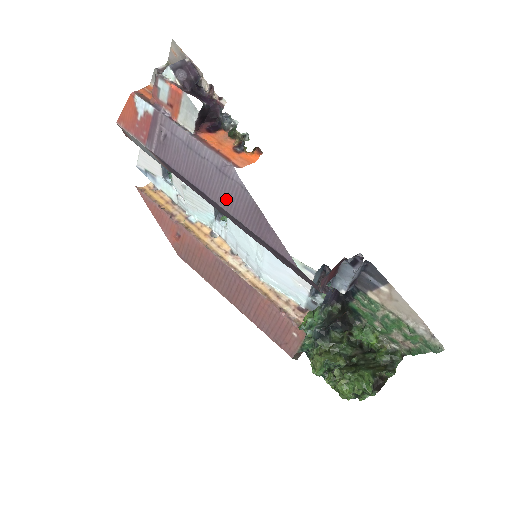
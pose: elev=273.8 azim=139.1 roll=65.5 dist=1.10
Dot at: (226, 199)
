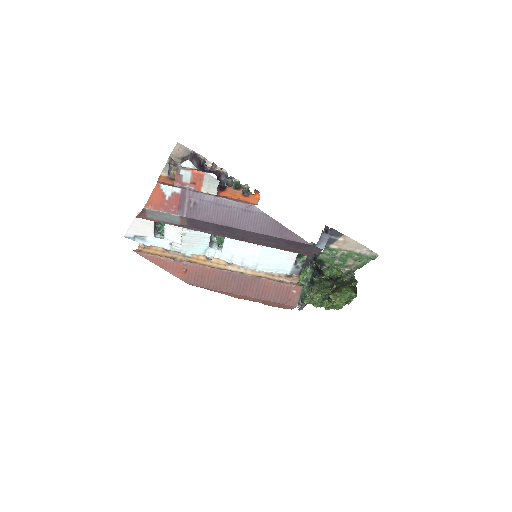
Dot at: (253, 225)
